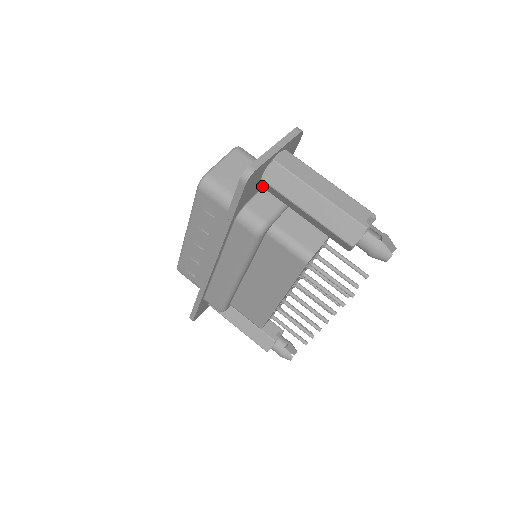
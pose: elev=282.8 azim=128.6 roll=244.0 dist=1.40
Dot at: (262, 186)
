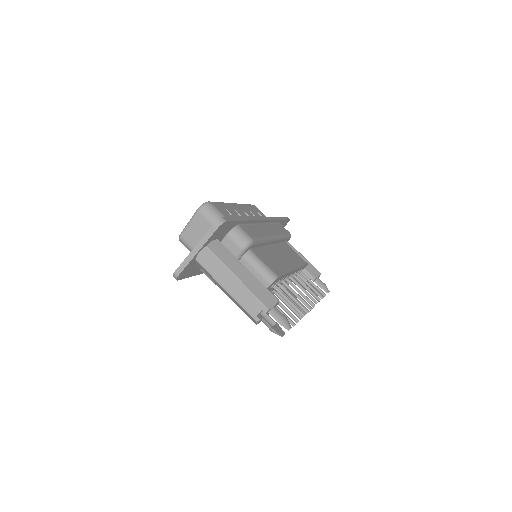
Dot at: occluded
